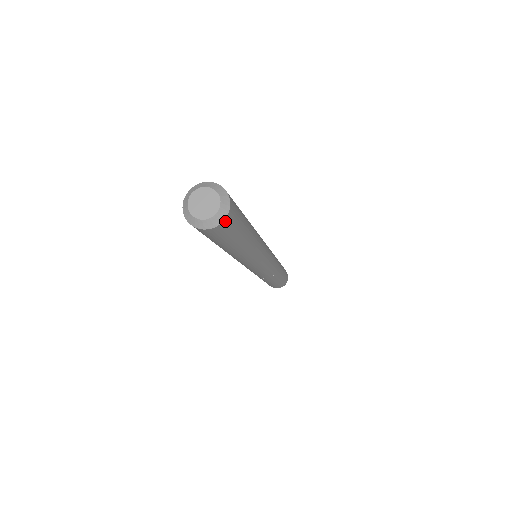
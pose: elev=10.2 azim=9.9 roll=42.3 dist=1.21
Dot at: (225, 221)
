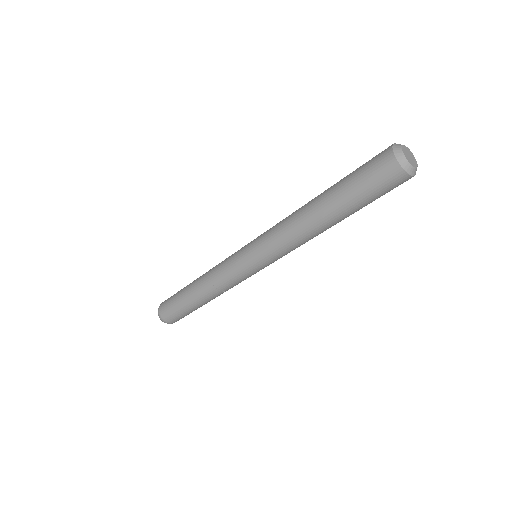
Dot at: occluded
